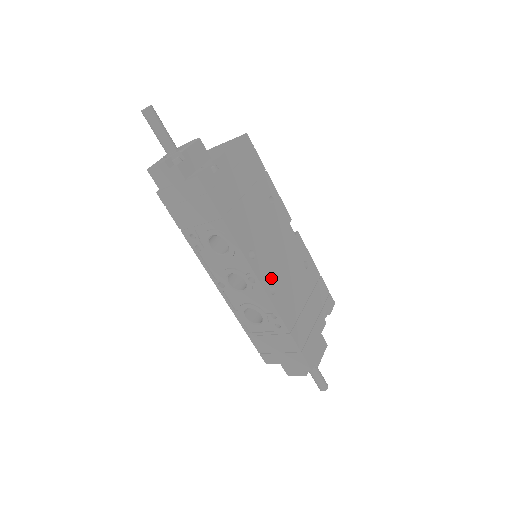
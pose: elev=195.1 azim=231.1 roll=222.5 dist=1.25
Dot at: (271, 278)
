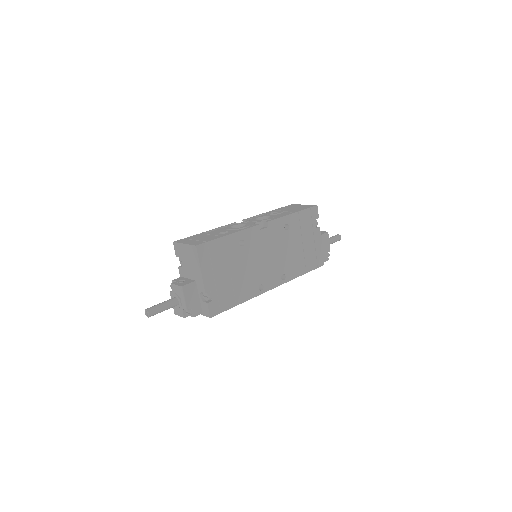
Dot at: (278, 274)
